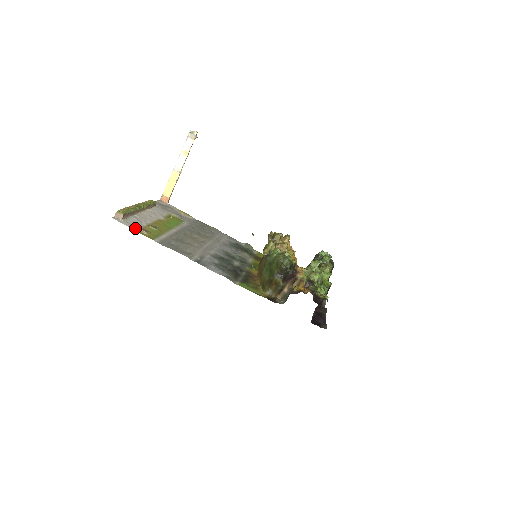
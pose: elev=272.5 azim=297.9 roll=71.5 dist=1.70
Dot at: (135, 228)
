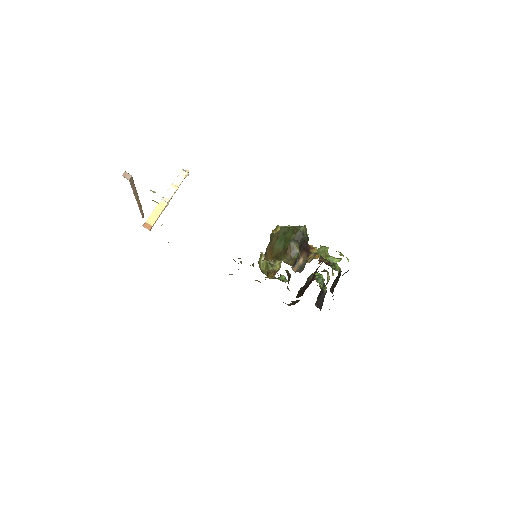
Dot at: occluded
